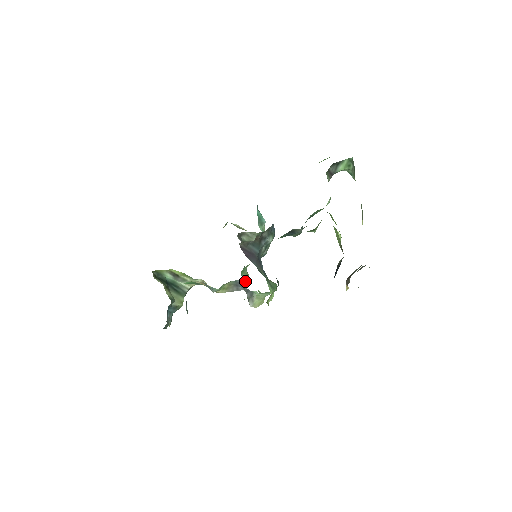
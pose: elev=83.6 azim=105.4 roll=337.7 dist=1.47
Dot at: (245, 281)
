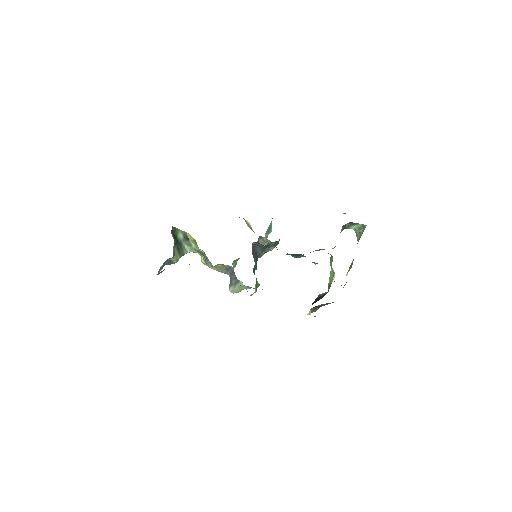
Dot at: occluded
